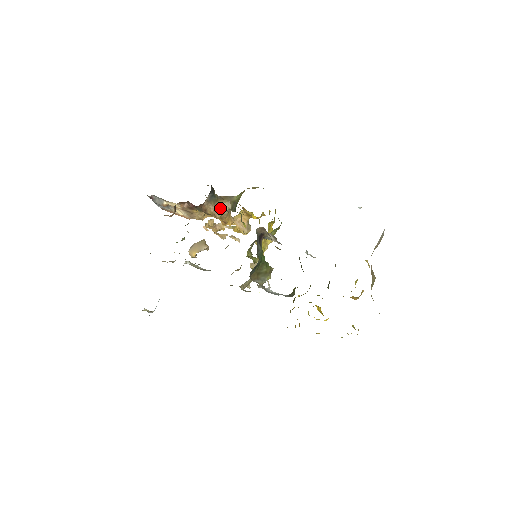
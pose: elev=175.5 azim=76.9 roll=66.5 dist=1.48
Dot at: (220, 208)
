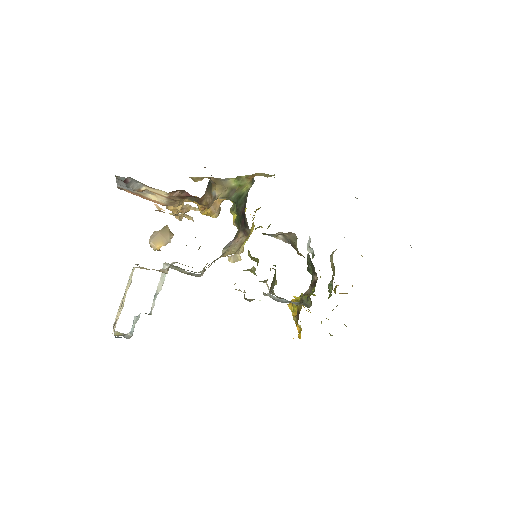
Dot at: (214, 196)
